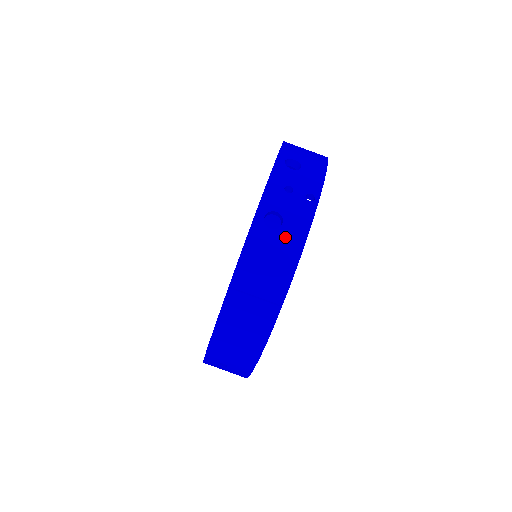
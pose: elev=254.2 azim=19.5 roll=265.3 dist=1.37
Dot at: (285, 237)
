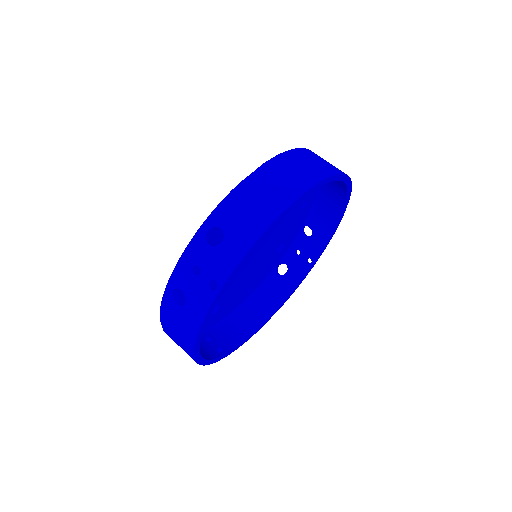
Dot at: (186, 315)
